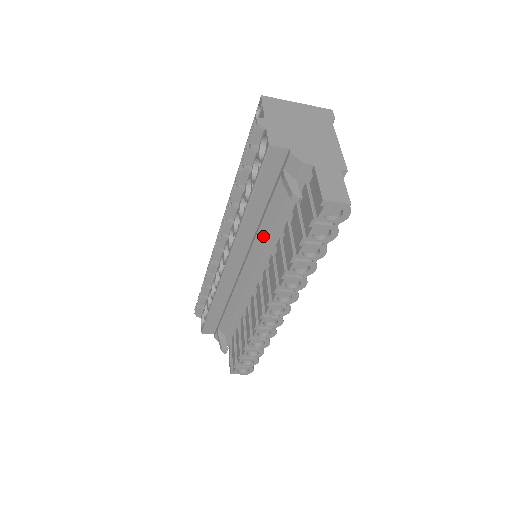
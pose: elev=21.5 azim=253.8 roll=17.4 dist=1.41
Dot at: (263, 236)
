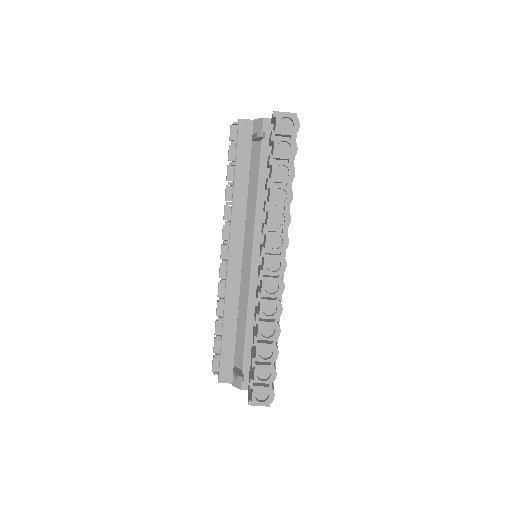
Dot at: (251, 206)
